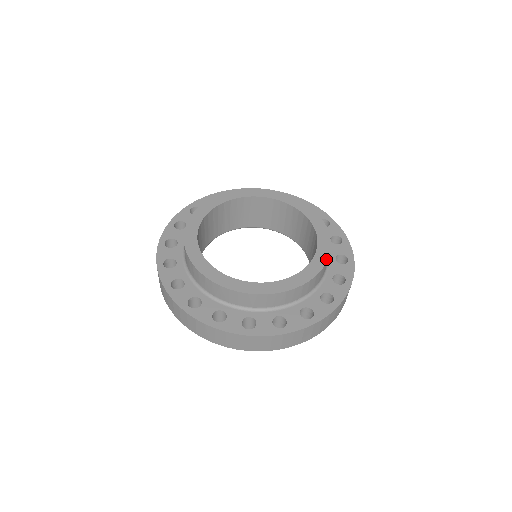
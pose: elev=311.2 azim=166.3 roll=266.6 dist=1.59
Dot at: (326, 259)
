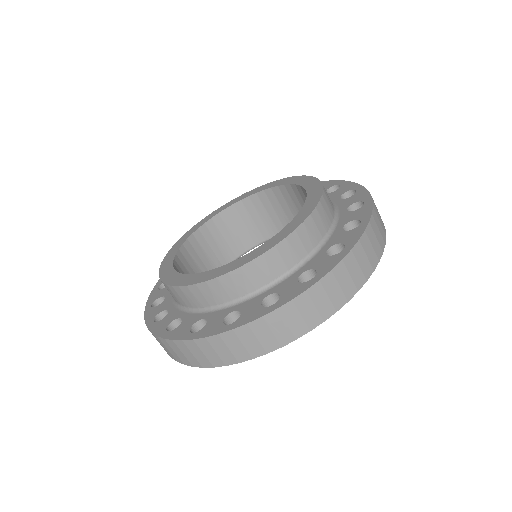
Dot at: (317, 180)
